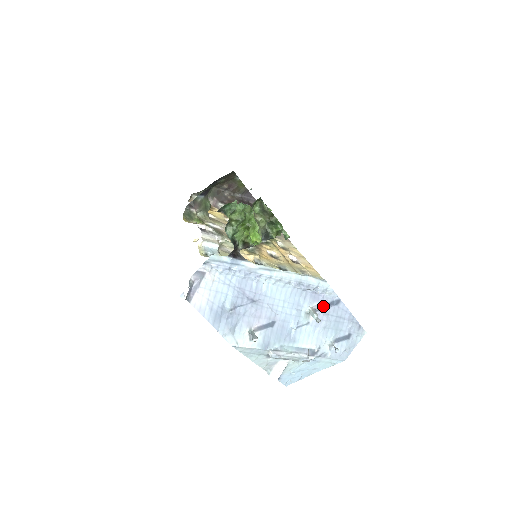
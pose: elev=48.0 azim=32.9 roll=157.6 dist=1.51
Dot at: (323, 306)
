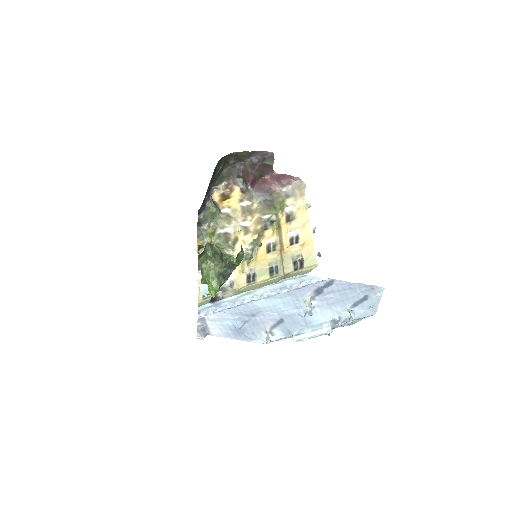
Dot at: (318, 291)
